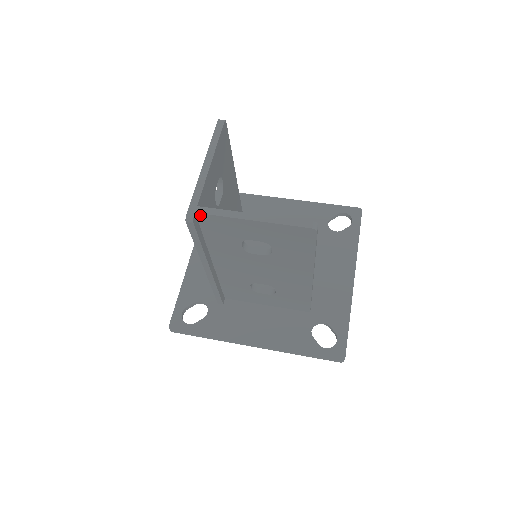
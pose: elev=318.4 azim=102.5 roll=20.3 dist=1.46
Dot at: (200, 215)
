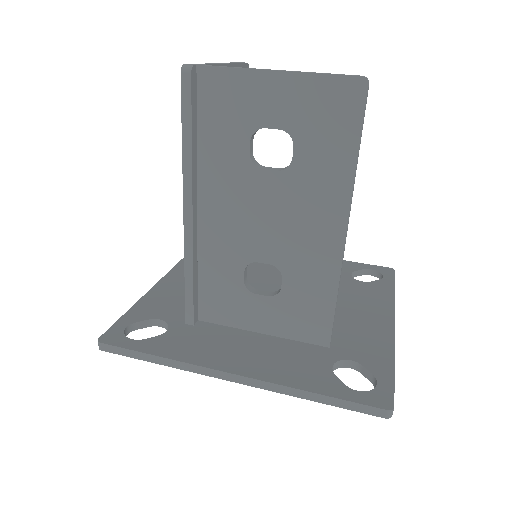
Dot at: (202, 71)
